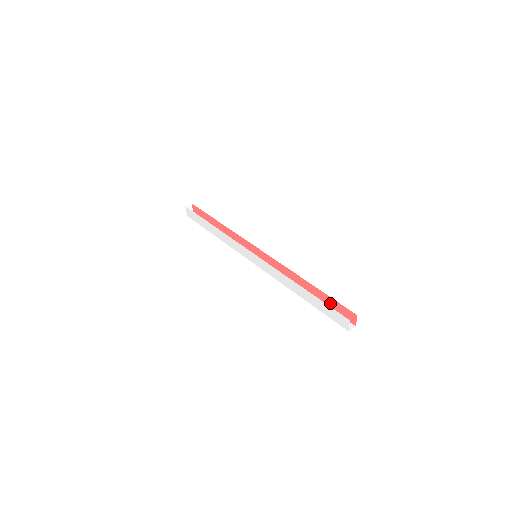
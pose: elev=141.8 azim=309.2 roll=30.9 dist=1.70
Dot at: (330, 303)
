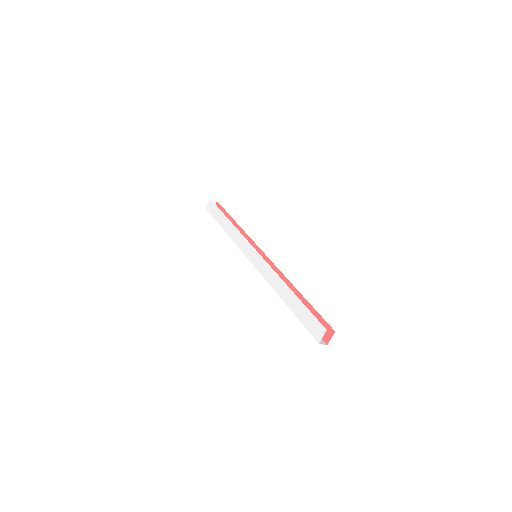
Dot at: occluded
